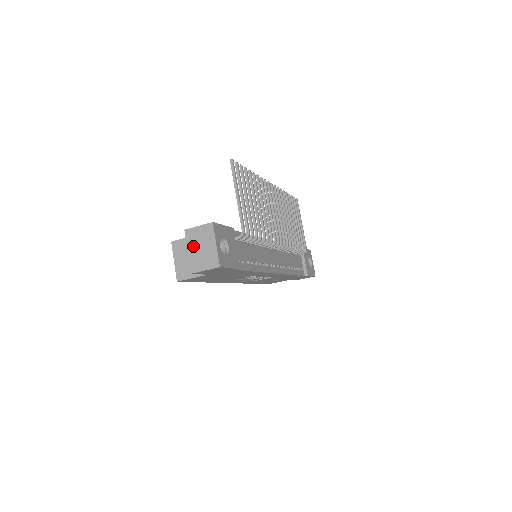
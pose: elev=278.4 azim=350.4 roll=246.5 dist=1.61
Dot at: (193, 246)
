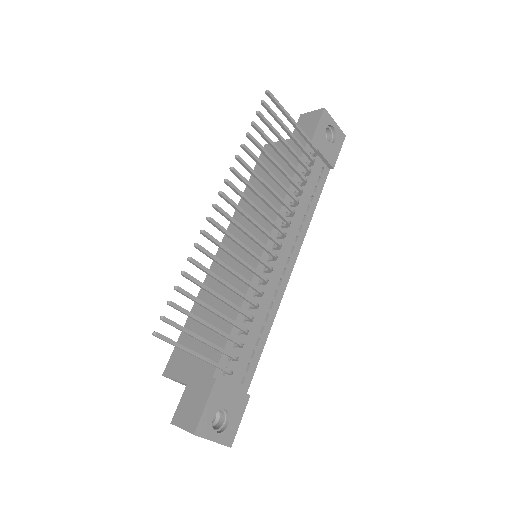
Dot at: occluded
